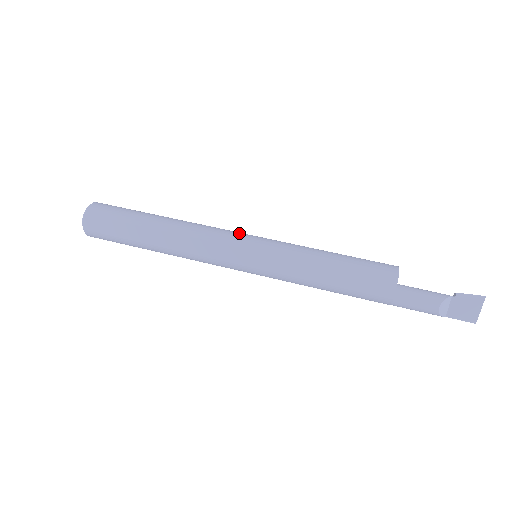
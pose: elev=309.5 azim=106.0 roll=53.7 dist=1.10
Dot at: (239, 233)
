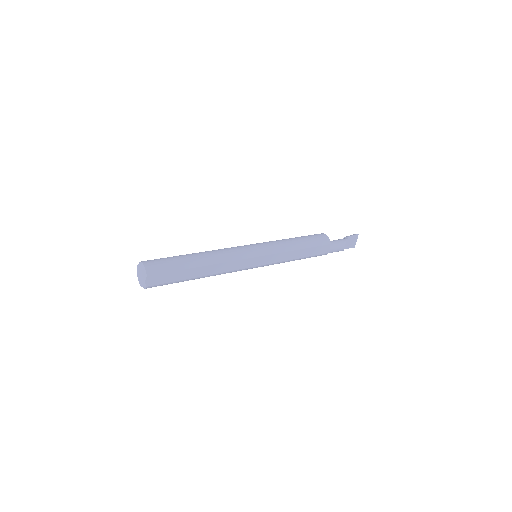
Dot at: (247, 247)
